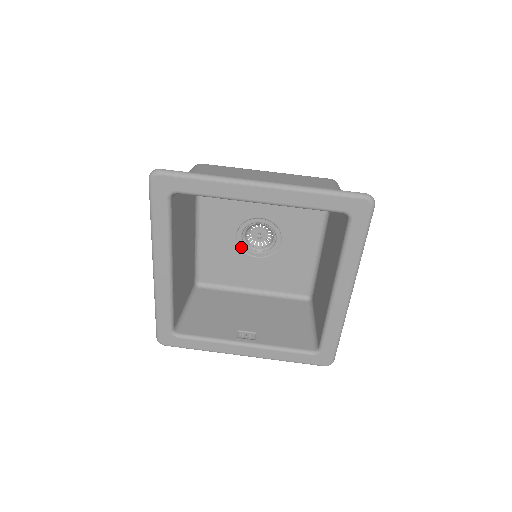
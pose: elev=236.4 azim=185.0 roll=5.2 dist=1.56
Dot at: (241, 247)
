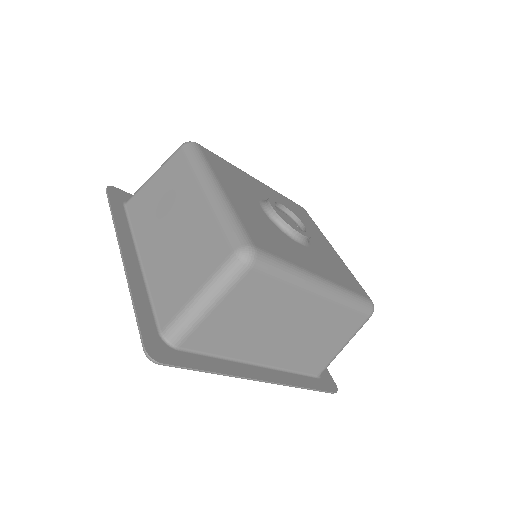
Dot at: occluded
